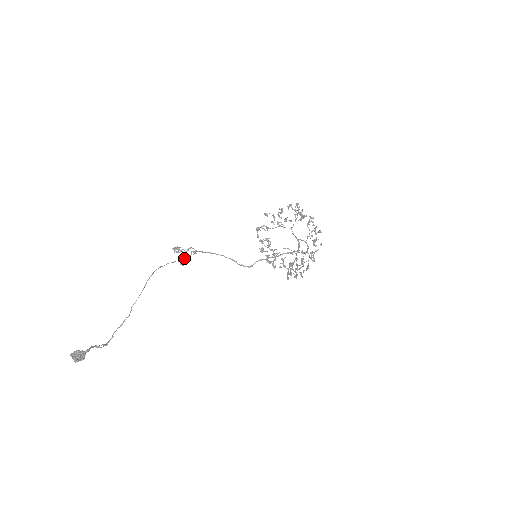
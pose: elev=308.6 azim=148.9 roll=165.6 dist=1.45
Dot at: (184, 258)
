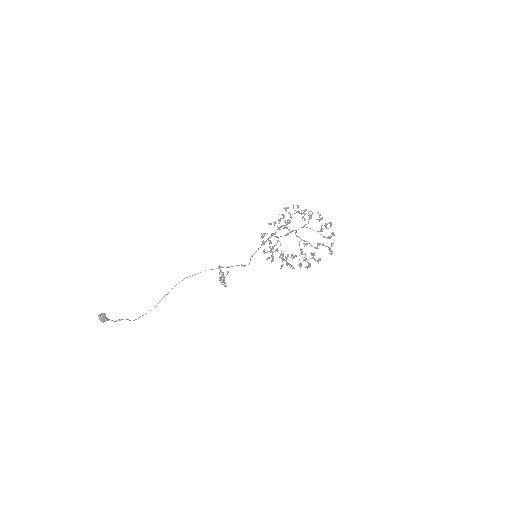
Dot at: occluded
